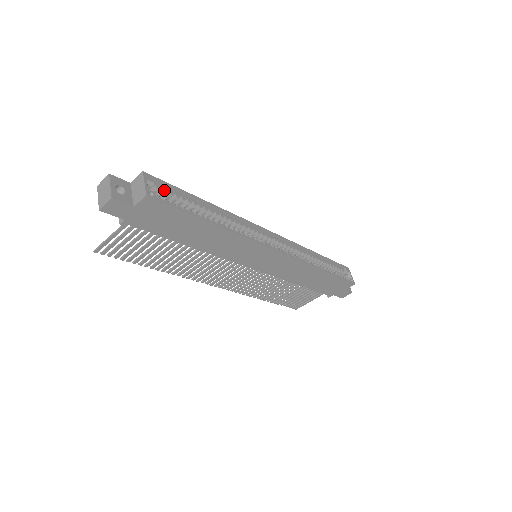
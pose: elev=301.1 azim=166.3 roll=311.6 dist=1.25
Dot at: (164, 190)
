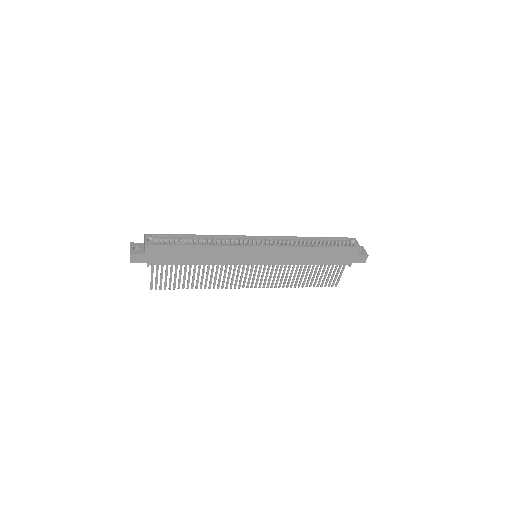
Dot at: (161, 238)
